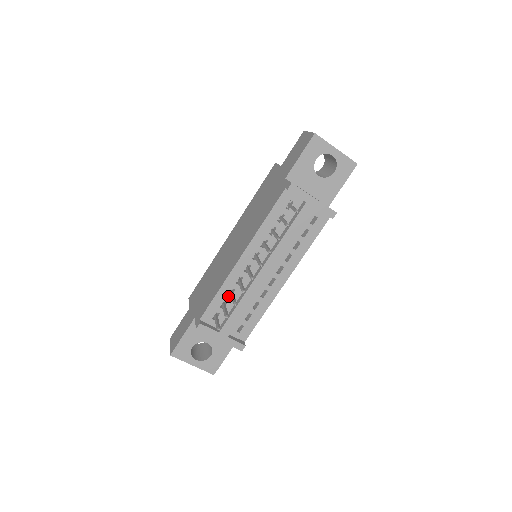
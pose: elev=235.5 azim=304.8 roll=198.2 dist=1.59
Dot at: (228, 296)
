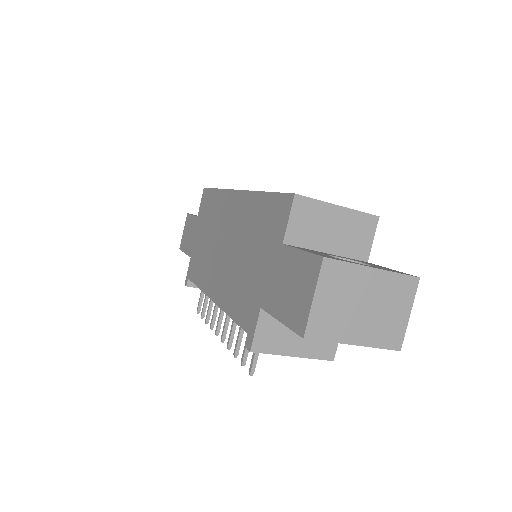
Dot at: occluded
